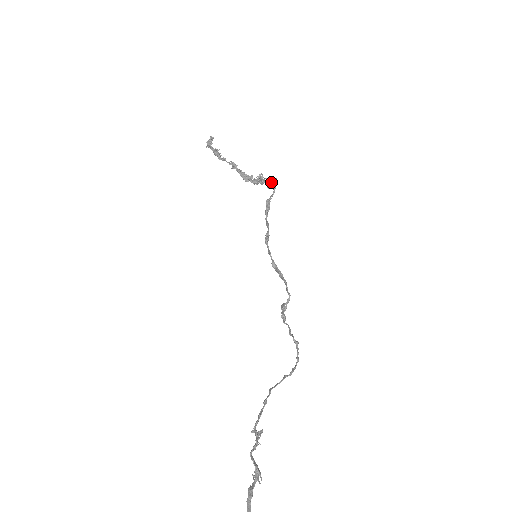
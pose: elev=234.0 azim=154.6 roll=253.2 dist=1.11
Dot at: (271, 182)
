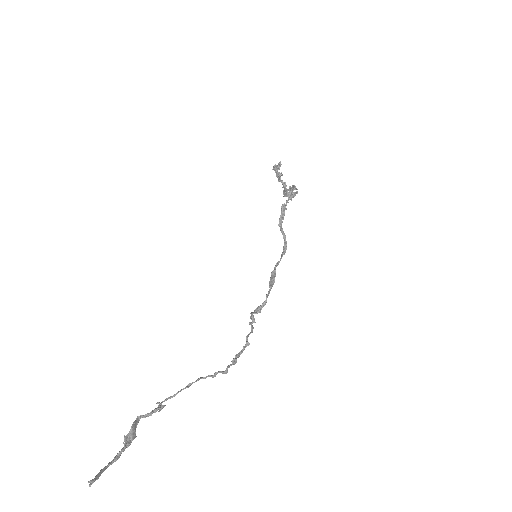
Dot at: (291, 189)
